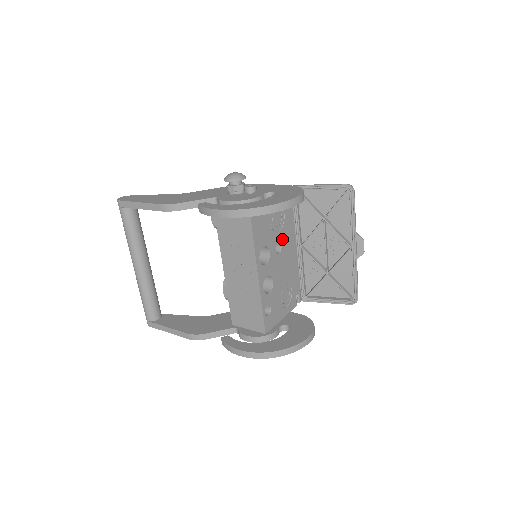
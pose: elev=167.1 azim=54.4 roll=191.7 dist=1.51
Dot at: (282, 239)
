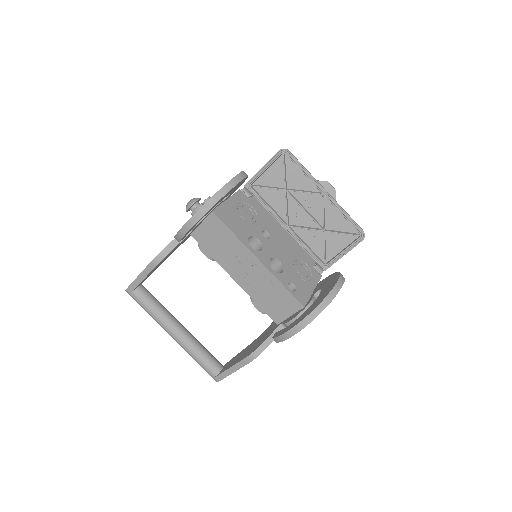
Dot at: (264, 227)
